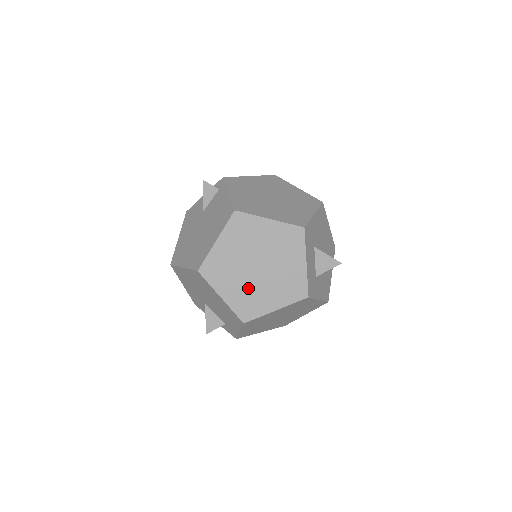
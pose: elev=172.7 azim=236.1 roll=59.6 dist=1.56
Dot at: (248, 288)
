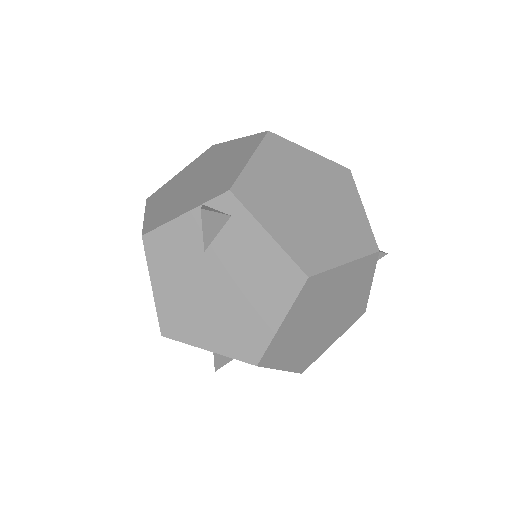
Dot at: (311, 343)
